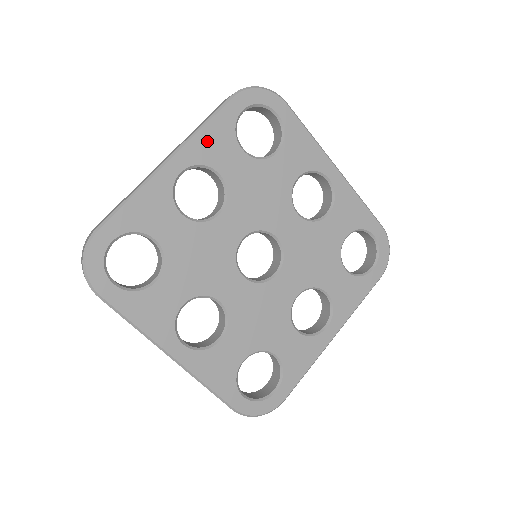
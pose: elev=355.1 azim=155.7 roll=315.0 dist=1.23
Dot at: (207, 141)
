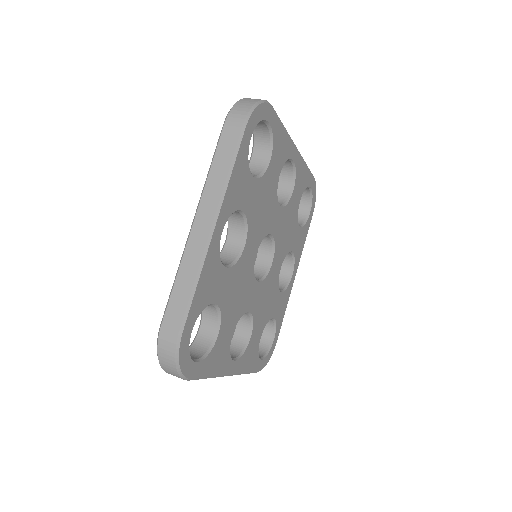
Dot at: (234, 187)
